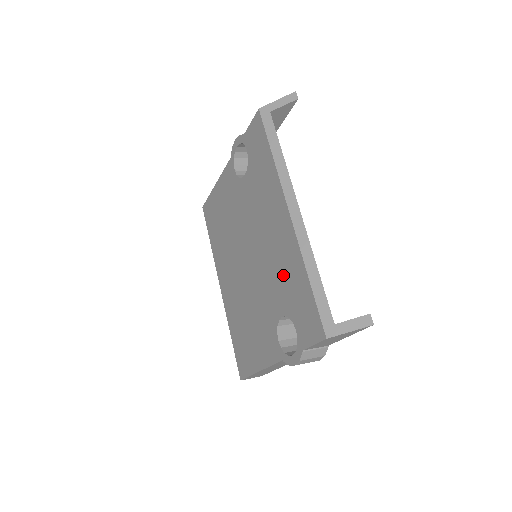
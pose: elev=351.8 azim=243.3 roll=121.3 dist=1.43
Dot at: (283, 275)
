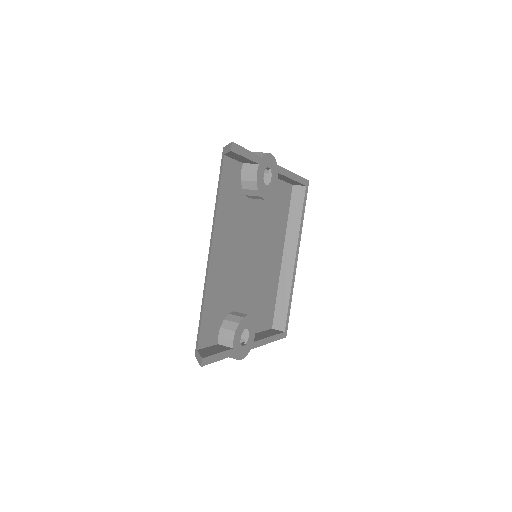
Dot at: occluded
